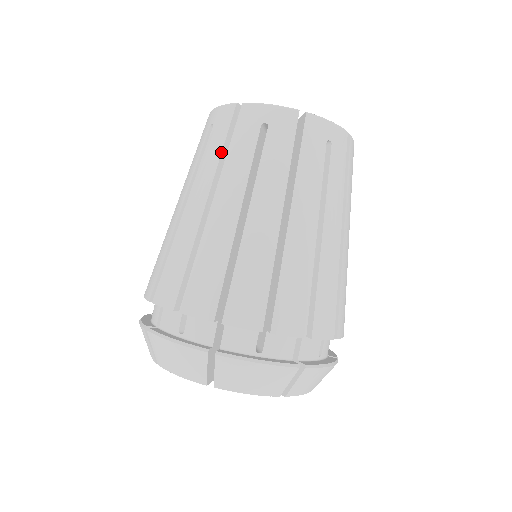
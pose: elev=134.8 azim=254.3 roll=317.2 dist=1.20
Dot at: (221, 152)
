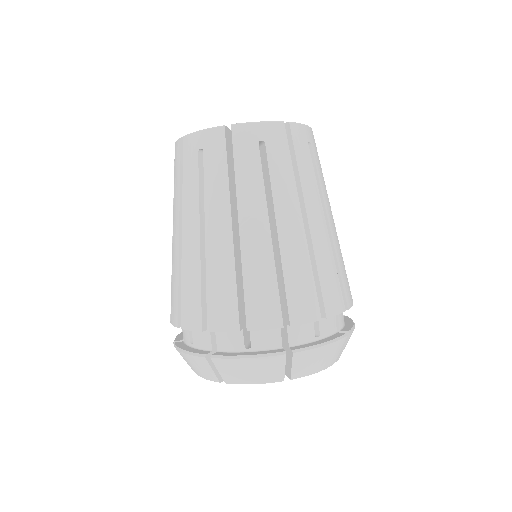
Dot at: (228, 176)
